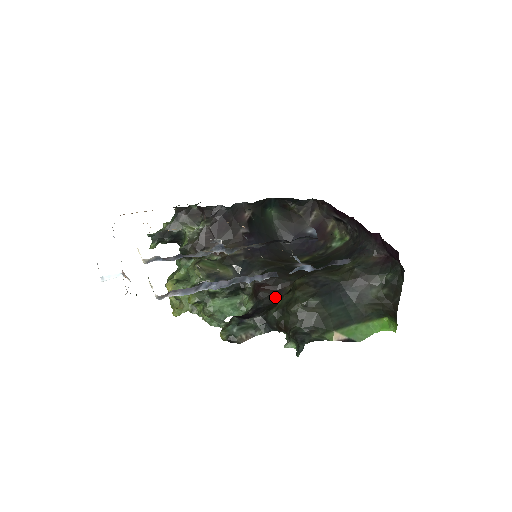
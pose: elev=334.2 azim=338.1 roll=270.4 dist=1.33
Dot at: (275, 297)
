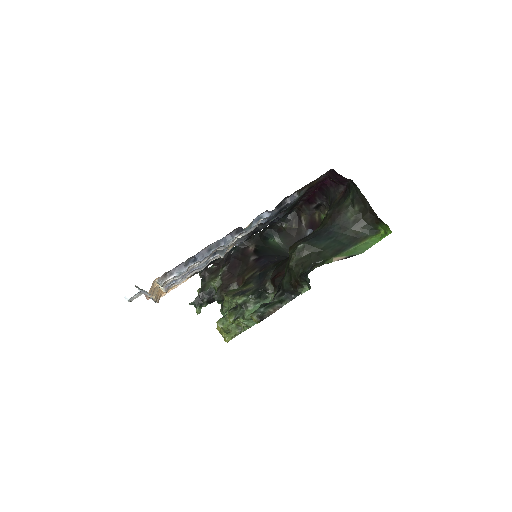
Dot at: occluded
